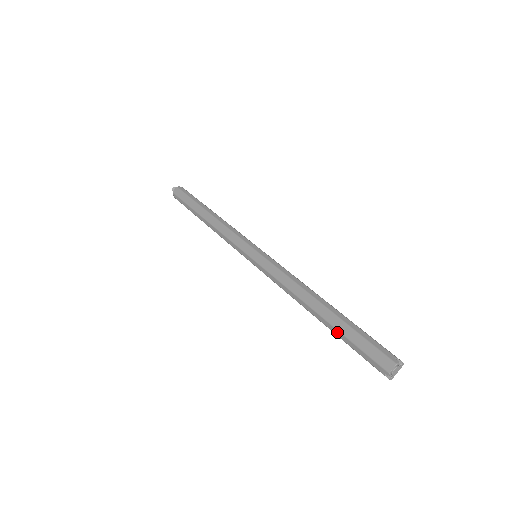
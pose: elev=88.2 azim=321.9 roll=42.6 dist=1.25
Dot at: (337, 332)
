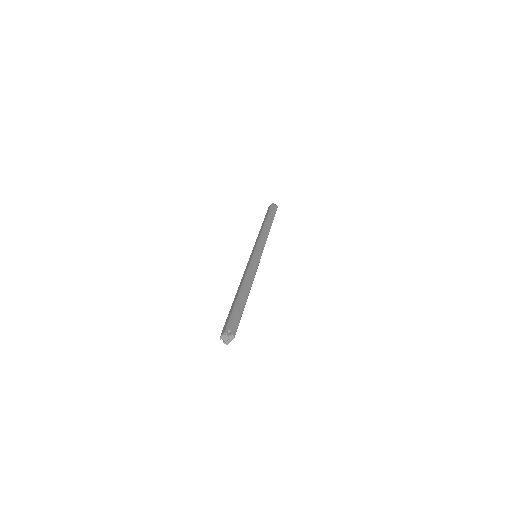
Dot at: occluded
